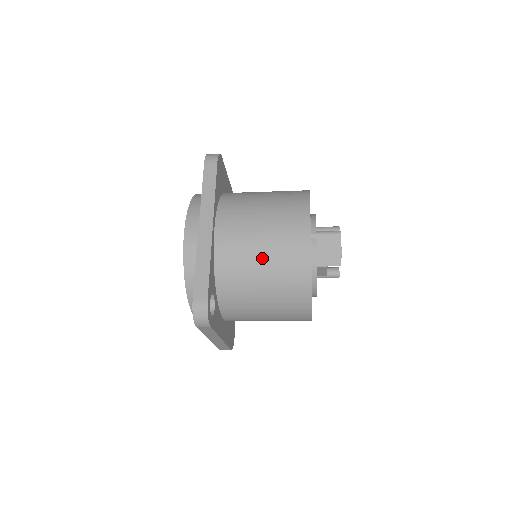
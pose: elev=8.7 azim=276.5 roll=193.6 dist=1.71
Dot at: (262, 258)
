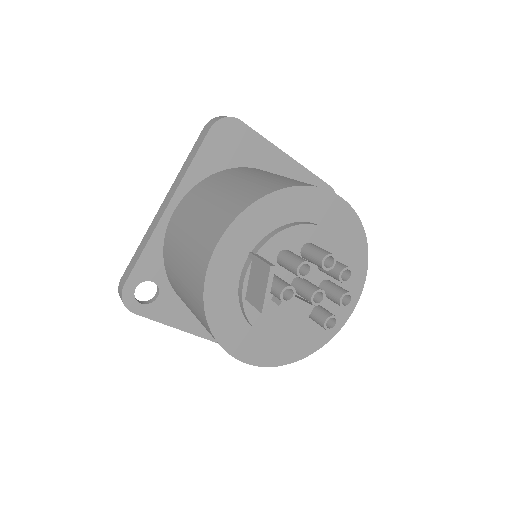
Dot at: (182, 261)
